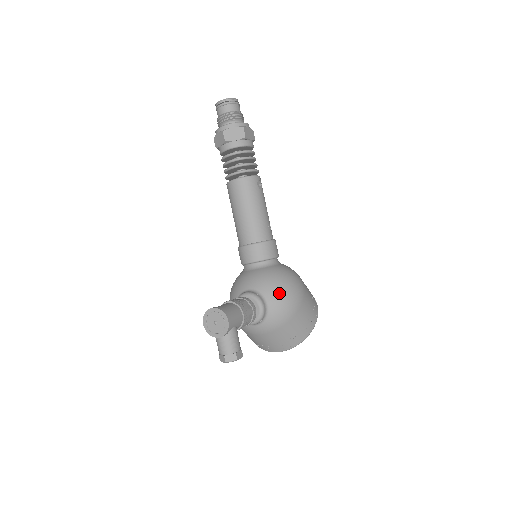
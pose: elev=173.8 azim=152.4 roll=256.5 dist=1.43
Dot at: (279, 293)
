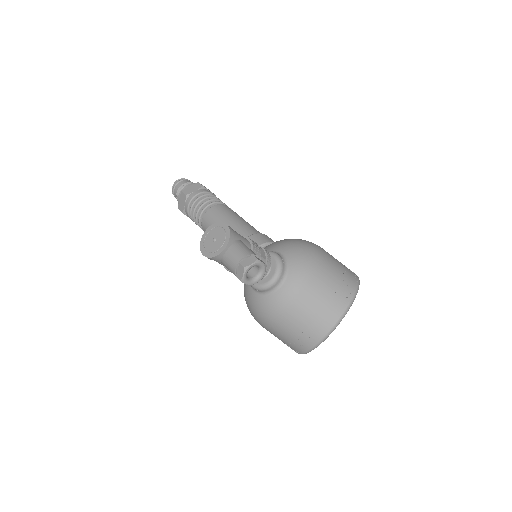
Dot at: (289, 243)
